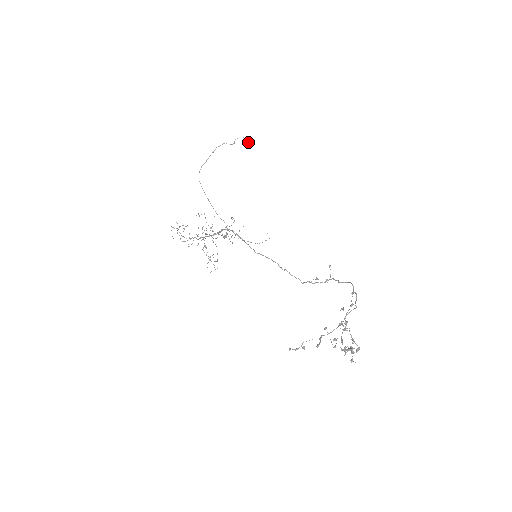
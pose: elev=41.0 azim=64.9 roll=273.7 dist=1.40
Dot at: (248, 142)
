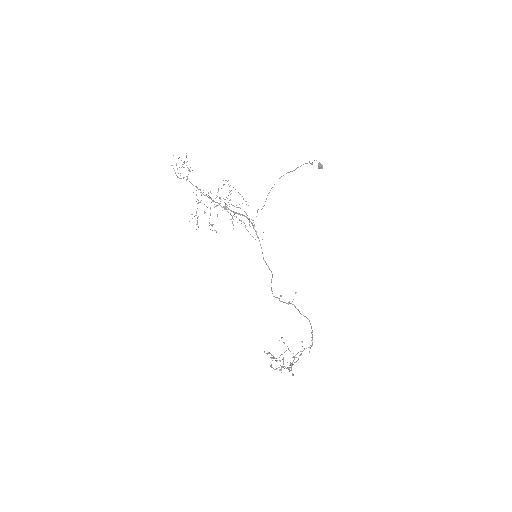
Dot at: (319, 168)
